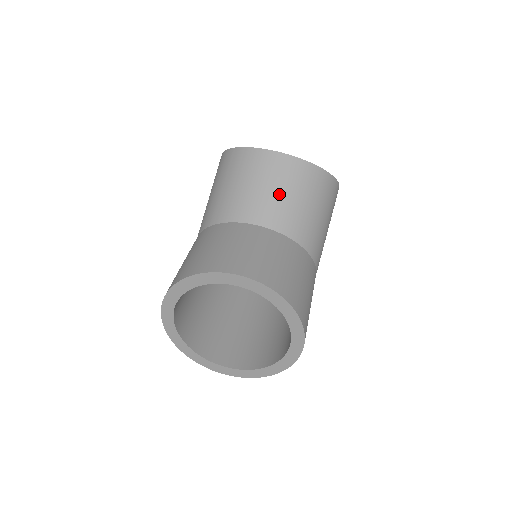
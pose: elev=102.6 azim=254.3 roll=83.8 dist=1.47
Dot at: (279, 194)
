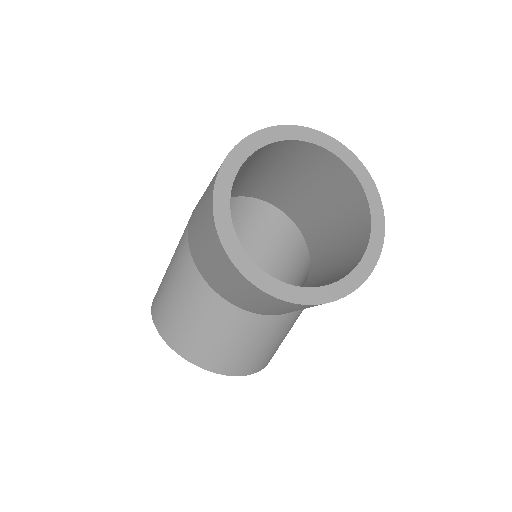
Dot at: (269, 309)
